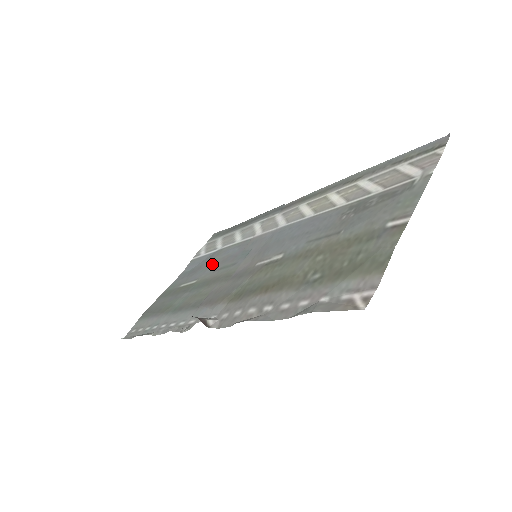
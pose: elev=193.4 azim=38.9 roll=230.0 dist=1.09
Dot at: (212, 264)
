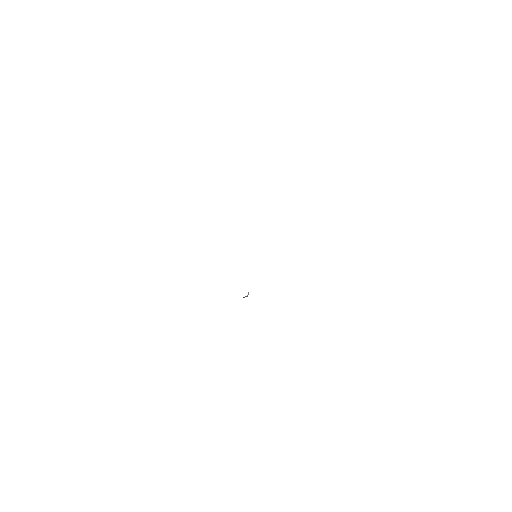
Dot at: occluded
